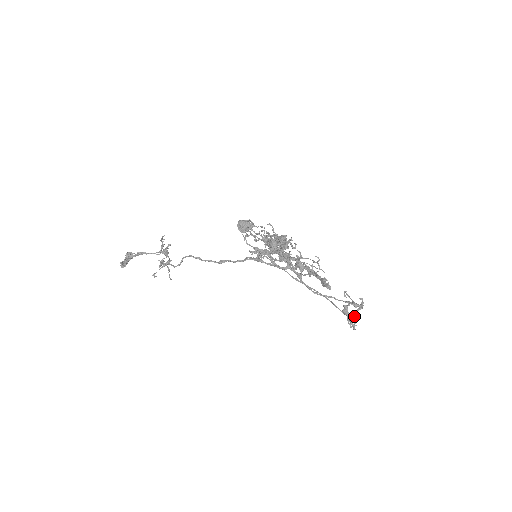
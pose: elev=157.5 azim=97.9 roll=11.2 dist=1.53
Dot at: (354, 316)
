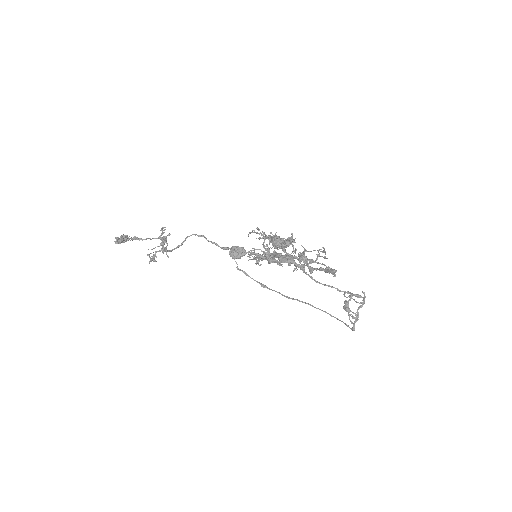
Dot at: (355, 313)
